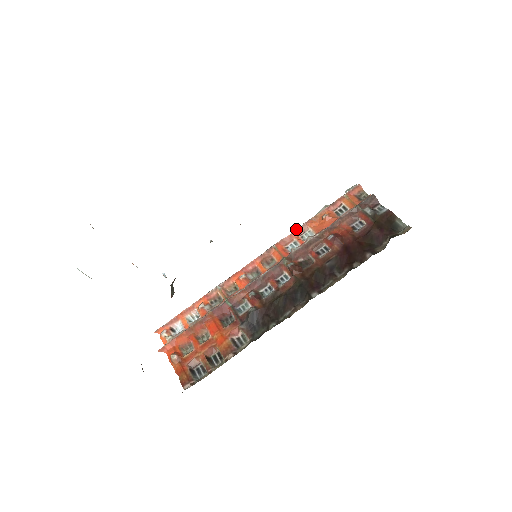
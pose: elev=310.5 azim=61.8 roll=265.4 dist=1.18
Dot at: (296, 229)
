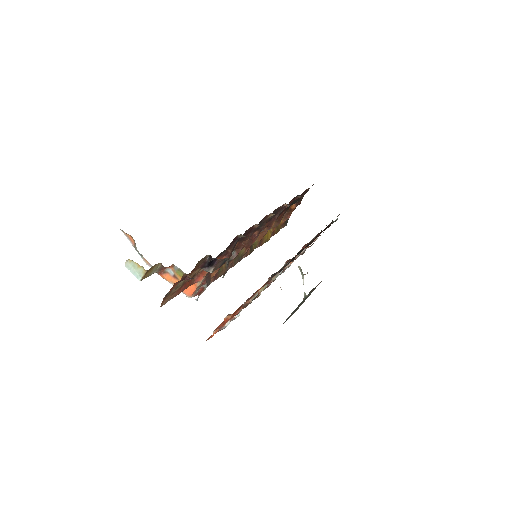
Dot at: occluded
